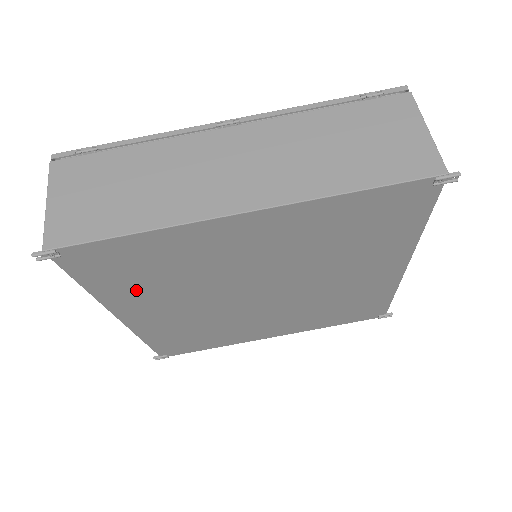
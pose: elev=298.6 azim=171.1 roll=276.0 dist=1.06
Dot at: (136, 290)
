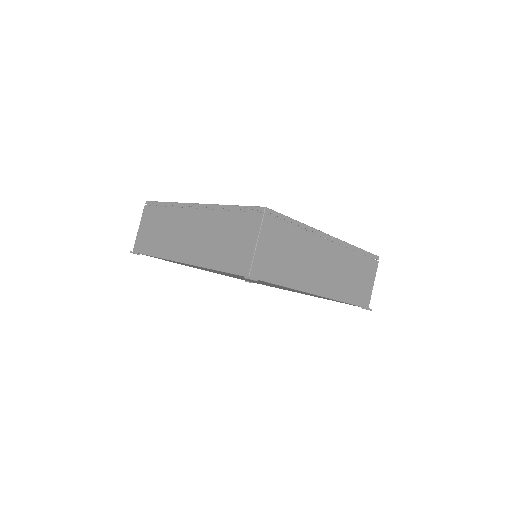
Dot at: (186, 265)
